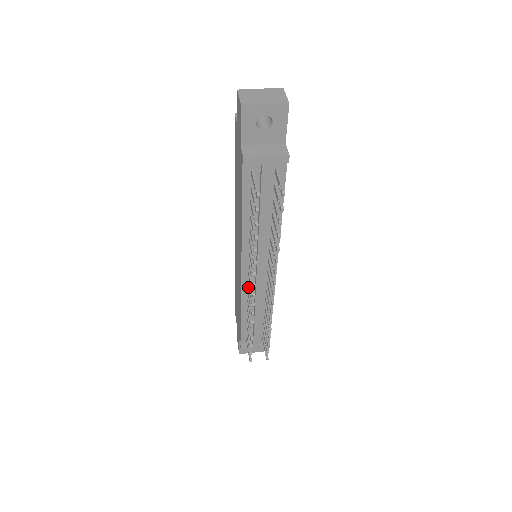
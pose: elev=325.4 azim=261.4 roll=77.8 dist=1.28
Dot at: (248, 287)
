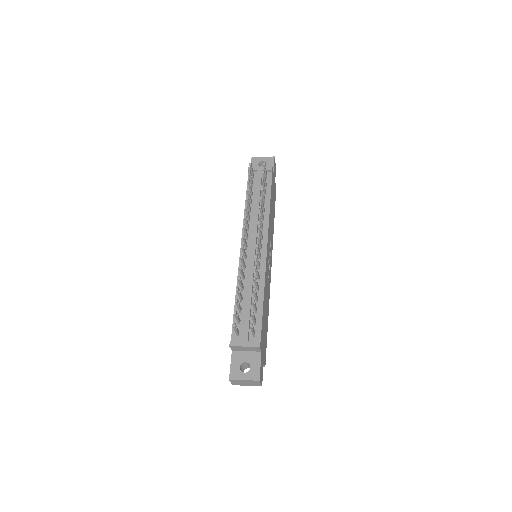
Dot at: occluded
